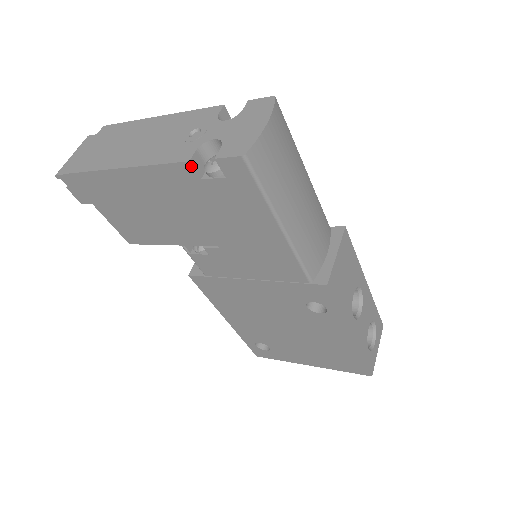
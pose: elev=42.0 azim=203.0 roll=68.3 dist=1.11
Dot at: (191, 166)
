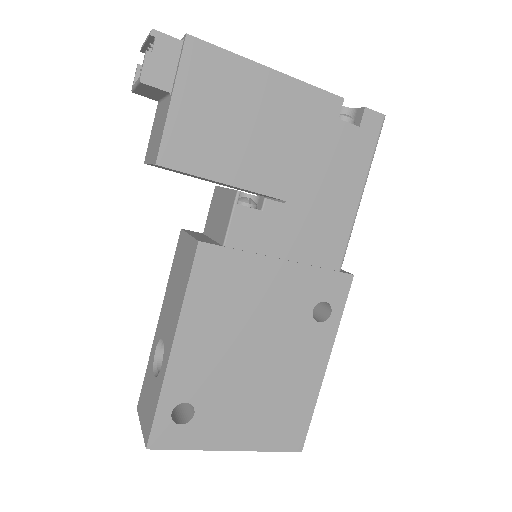
Dot at: (342, 103)
